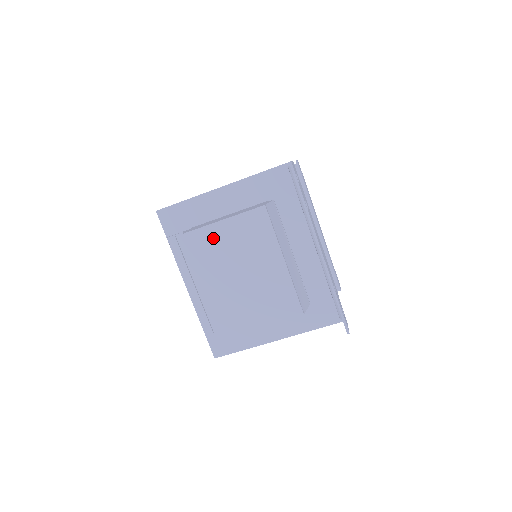
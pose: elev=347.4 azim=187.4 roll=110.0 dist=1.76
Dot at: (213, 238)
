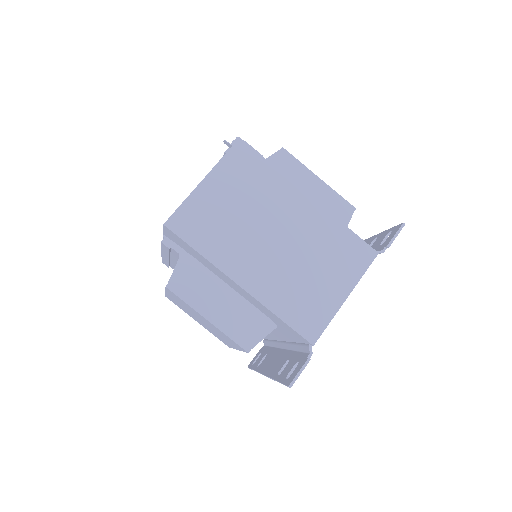
Dot at: (191, 309)
